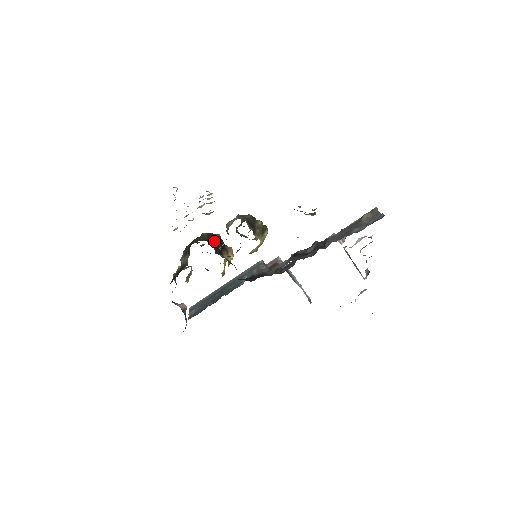
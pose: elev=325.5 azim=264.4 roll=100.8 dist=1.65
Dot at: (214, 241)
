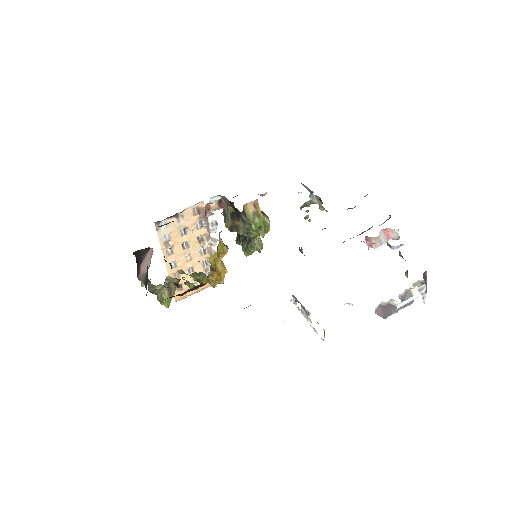
Dot at: occluded
